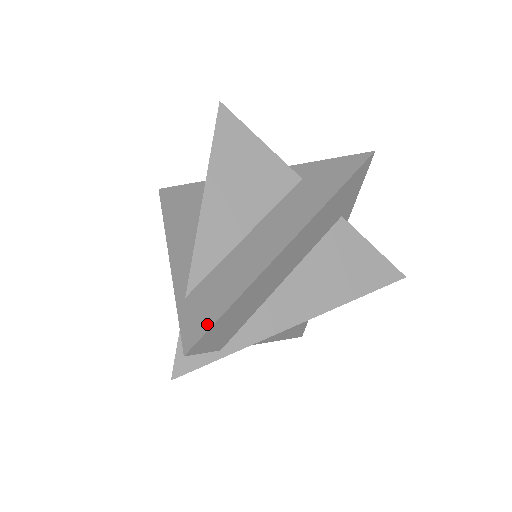
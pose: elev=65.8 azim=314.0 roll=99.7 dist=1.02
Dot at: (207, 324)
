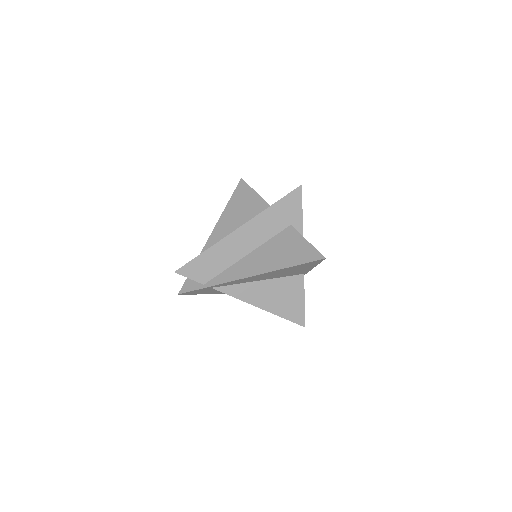
Dot at: (189, 262)
